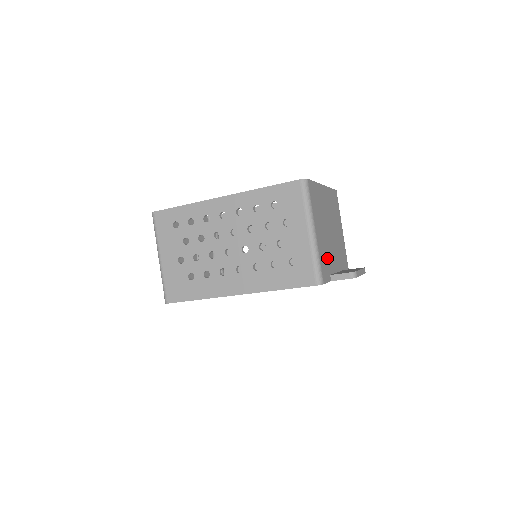
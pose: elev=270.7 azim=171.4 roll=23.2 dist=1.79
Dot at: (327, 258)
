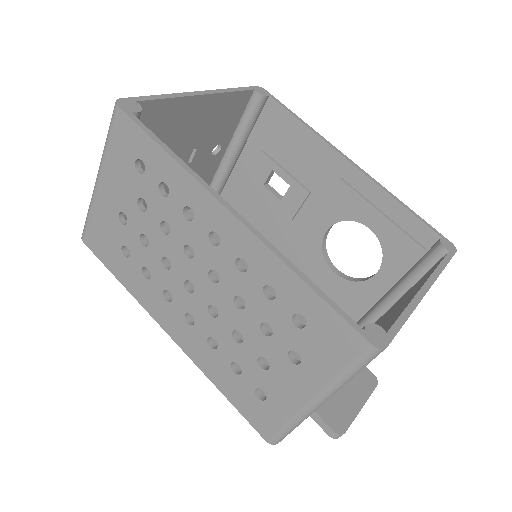
Dot at: occluded
